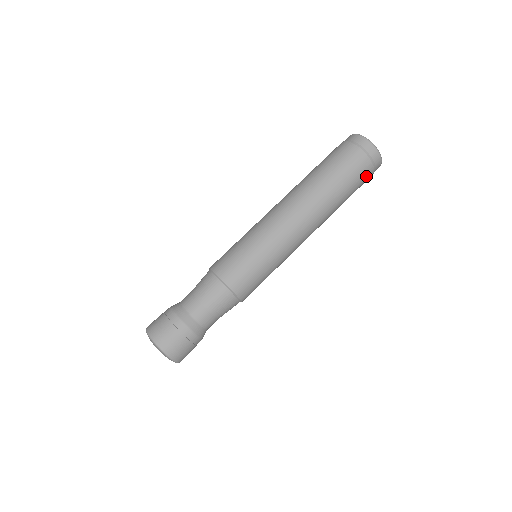
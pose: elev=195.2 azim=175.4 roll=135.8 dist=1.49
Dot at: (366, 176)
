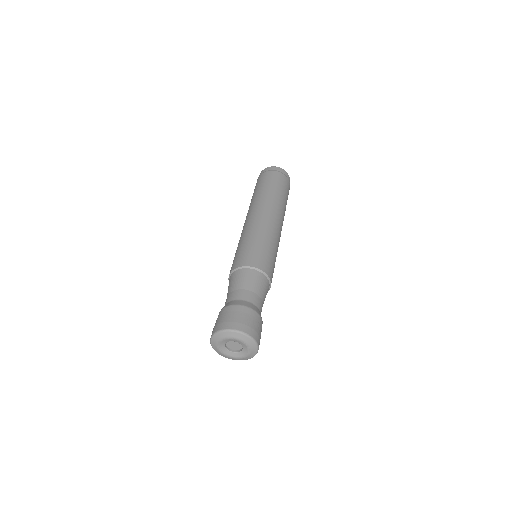
Dot at: (285, 182)
